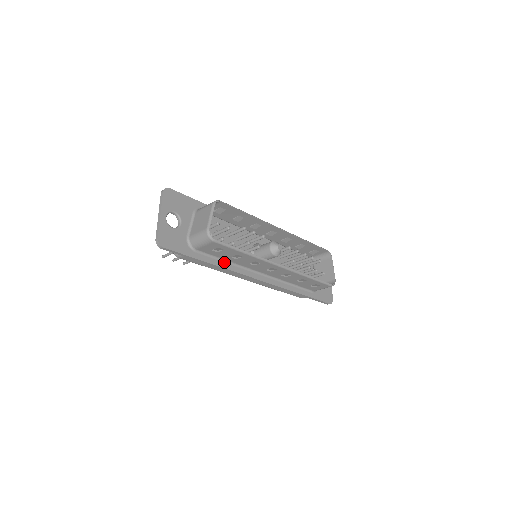
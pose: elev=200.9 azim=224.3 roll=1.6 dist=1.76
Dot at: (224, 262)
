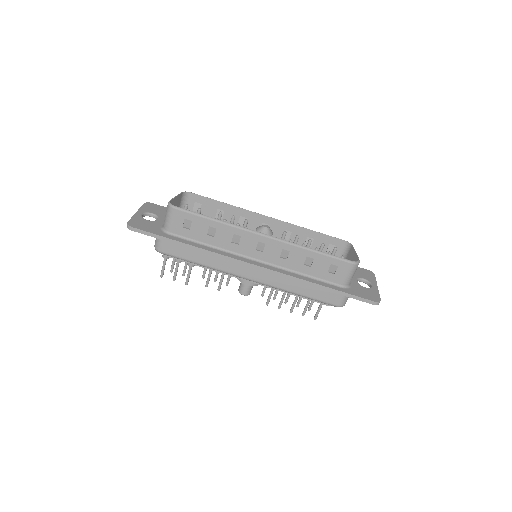
Dot at: (205, 246)
